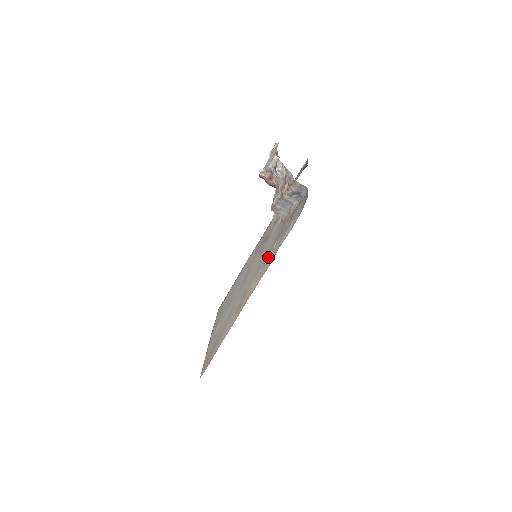
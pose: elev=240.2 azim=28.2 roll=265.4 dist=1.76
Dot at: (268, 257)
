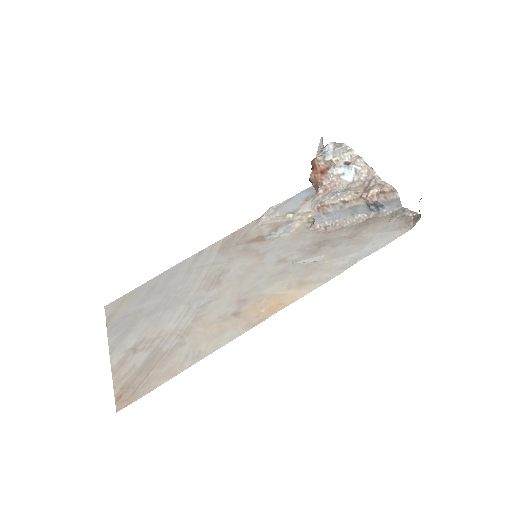
Dot at: (313, 265)
